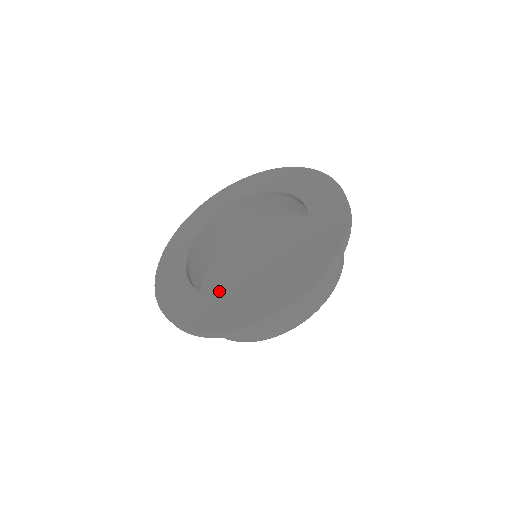
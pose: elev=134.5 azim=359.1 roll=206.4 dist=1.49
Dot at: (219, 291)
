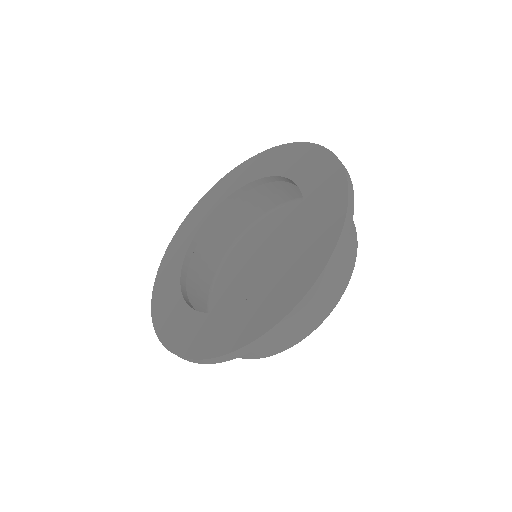
Dot at: occluded
